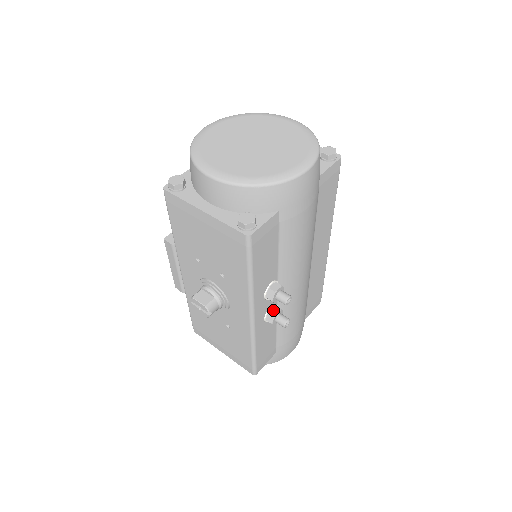
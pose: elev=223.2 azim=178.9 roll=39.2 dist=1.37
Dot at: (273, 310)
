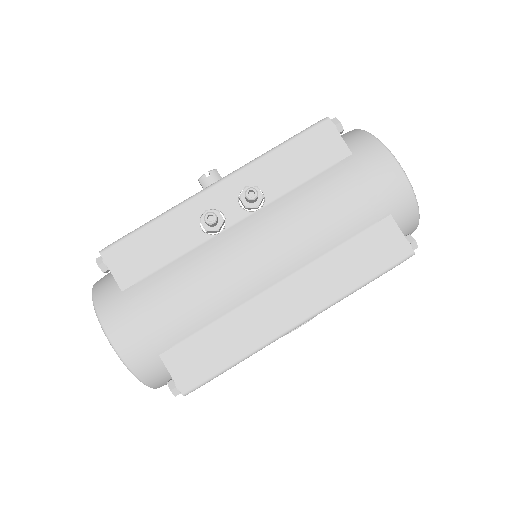
Dot at: (221, 215)
